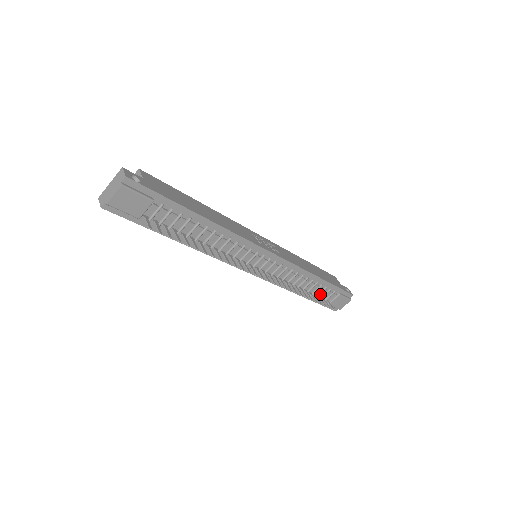
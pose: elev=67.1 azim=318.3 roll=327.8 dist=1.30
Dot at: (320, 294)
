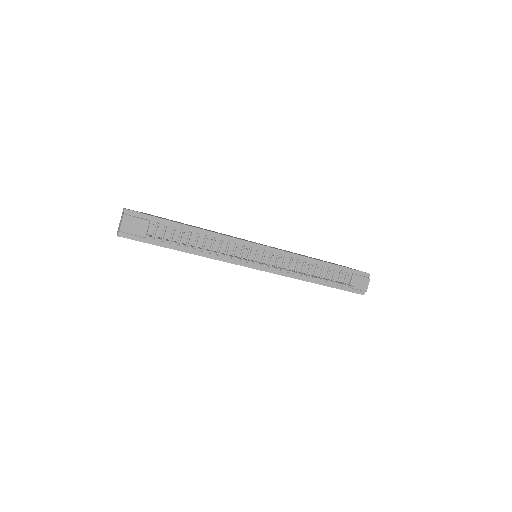
Dot at: (335, 279)
